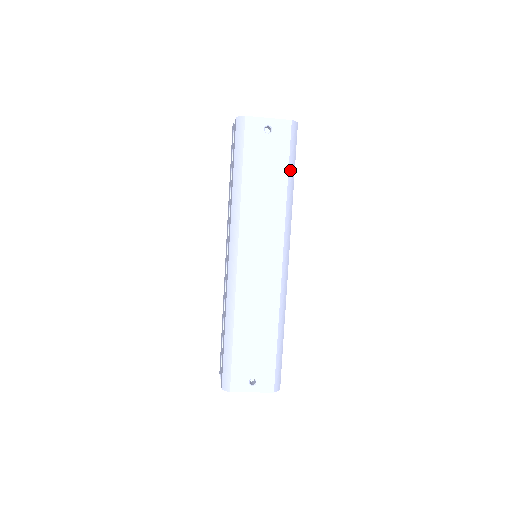
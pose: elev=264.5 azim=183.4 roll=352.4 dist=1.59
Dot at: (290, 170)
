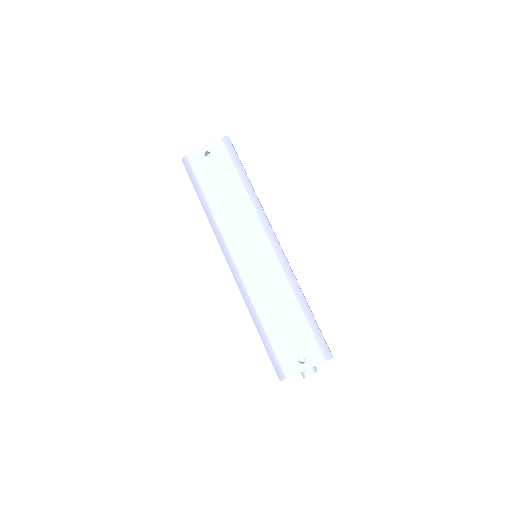
Dot at: (240, 172)
